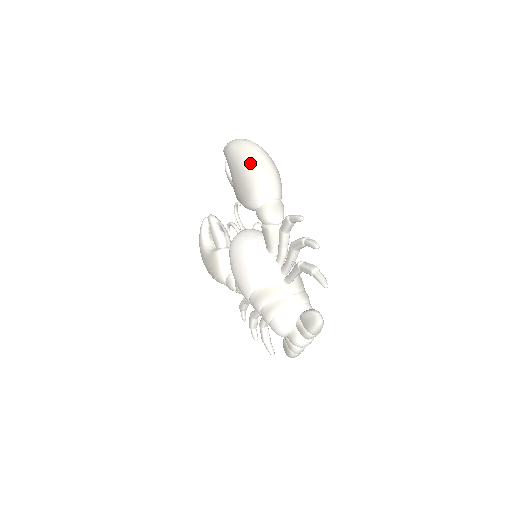
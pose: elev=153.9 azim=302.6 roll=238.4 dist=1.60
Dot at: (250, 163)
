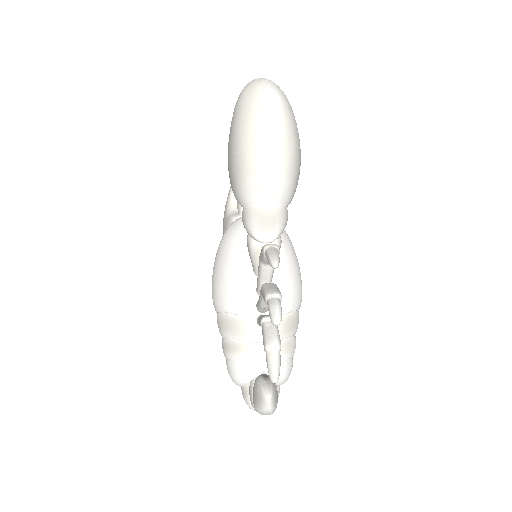
Dot at: (246, 135)
